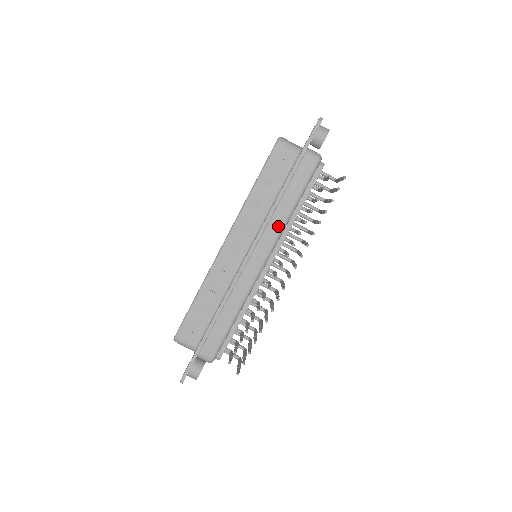
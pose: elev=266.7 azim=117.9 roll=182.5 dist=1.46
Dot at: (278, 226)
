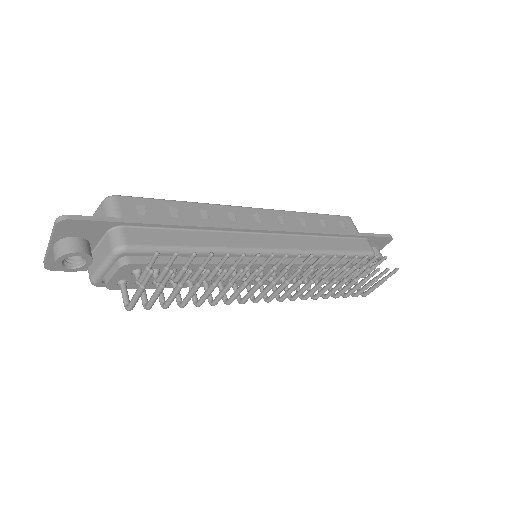
Dot at: (310, 246)
